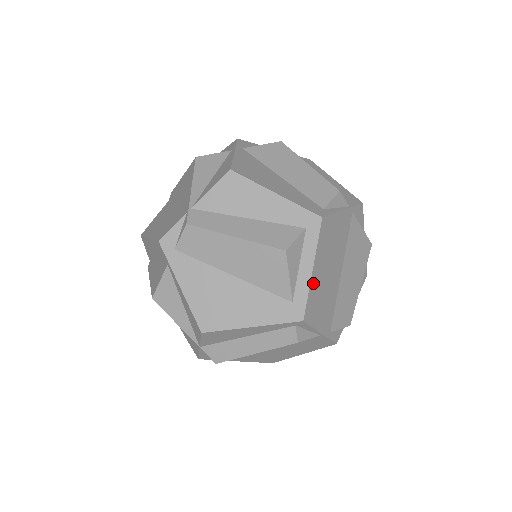
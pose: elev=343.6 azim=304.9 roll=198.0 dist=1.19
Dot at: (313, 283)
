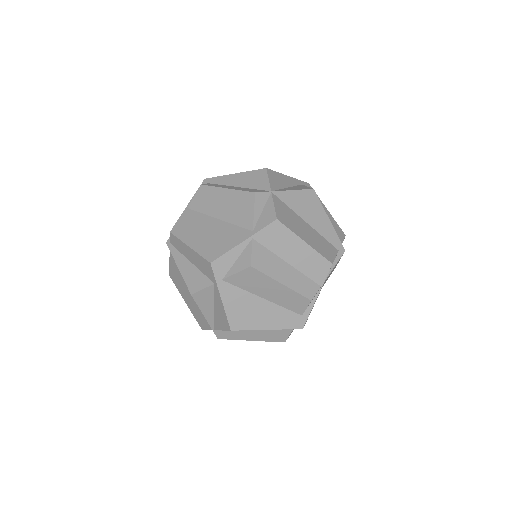
Dot at: occluded
